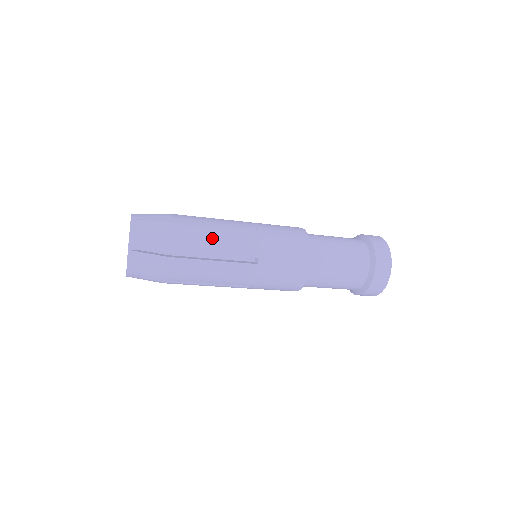
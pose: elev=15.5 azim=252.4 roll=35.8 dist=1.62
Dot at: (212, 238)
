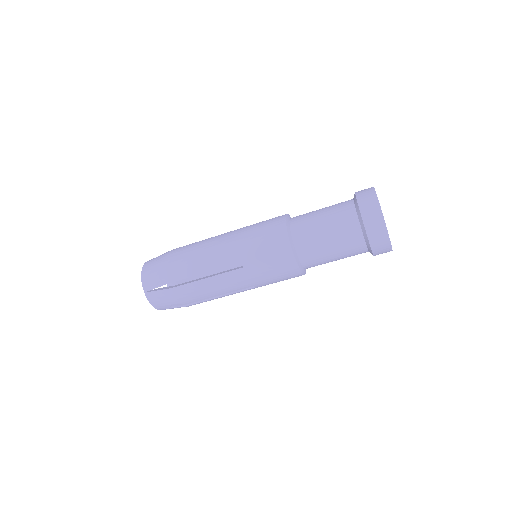
Dot at: (202, 240)
